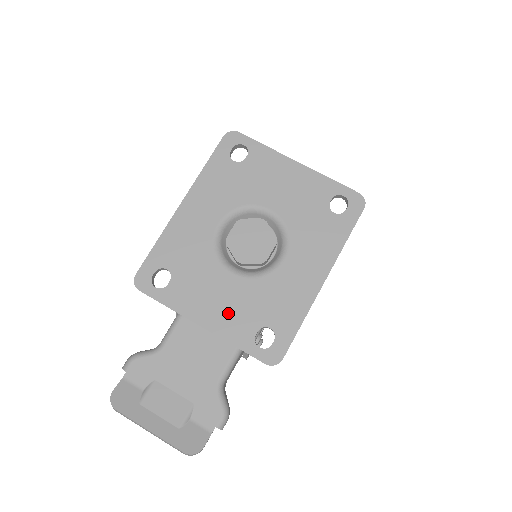
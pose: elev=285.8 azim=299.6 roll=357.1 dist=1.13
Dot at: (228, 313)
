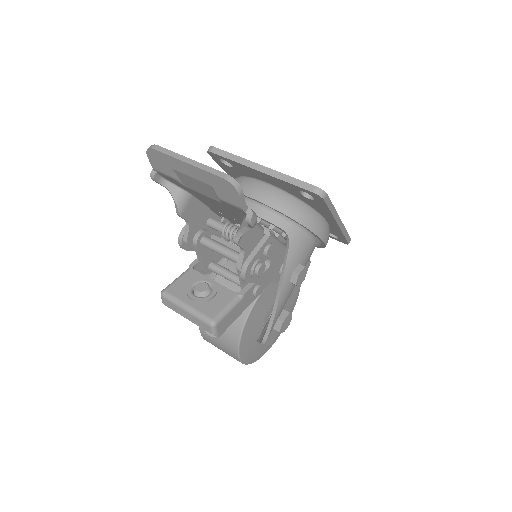
Dot at: occluded
